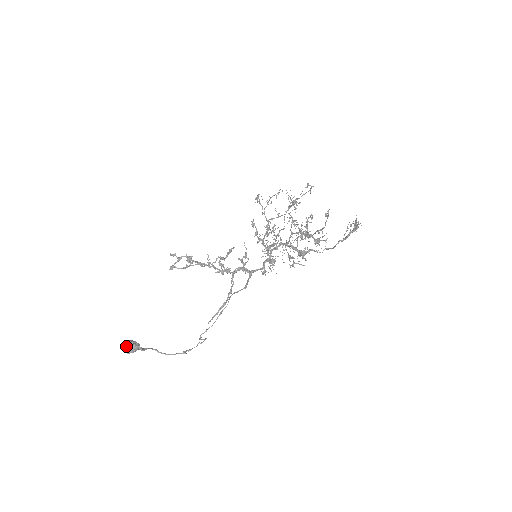
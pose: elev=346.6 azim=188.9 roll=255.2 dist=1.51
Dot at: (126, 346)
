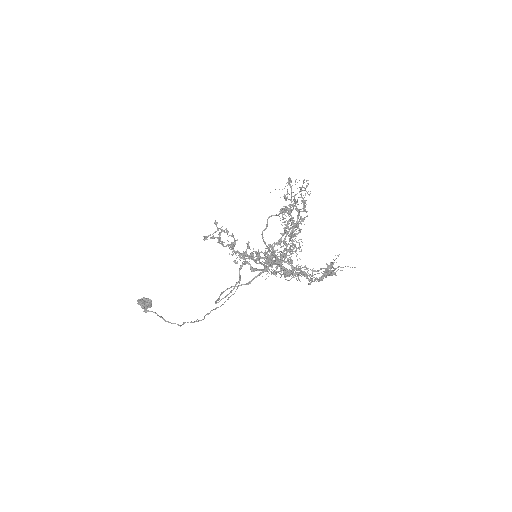
Dot at: (138, 303)
